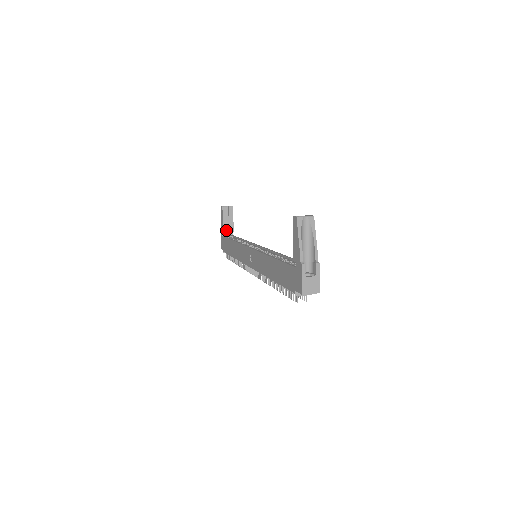
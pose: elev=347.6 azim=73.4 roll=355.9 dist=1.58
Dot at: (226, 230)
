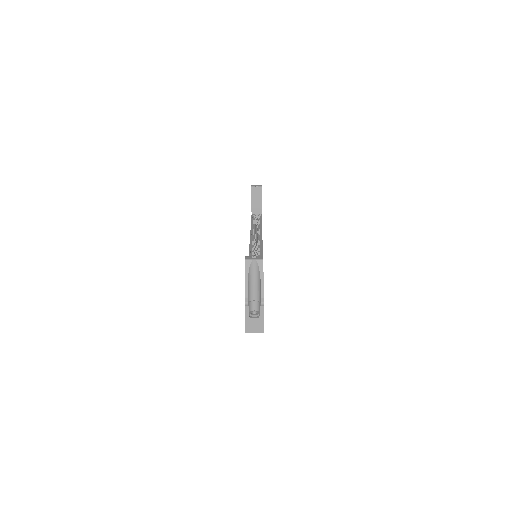
Dot at: (254, 210)
